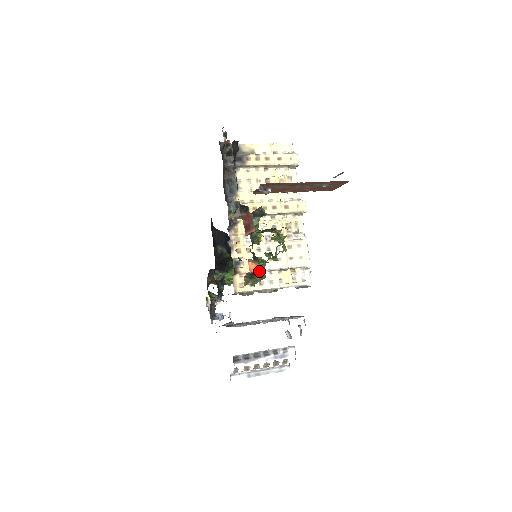
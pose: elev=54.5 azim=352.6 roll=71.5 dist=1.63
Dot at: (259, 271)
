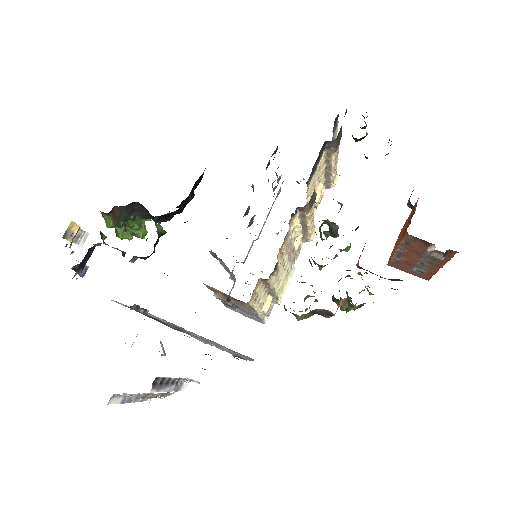
Dot at: occluded
